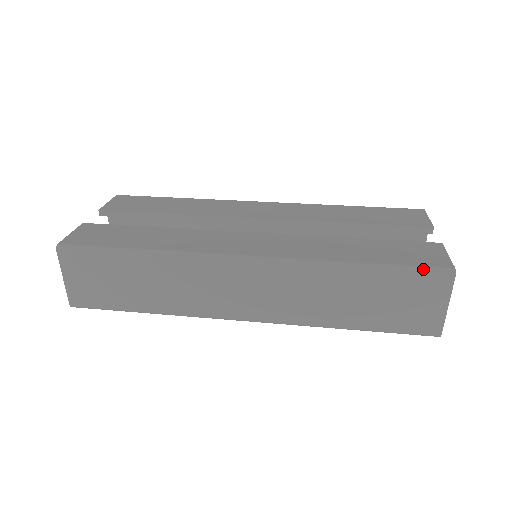
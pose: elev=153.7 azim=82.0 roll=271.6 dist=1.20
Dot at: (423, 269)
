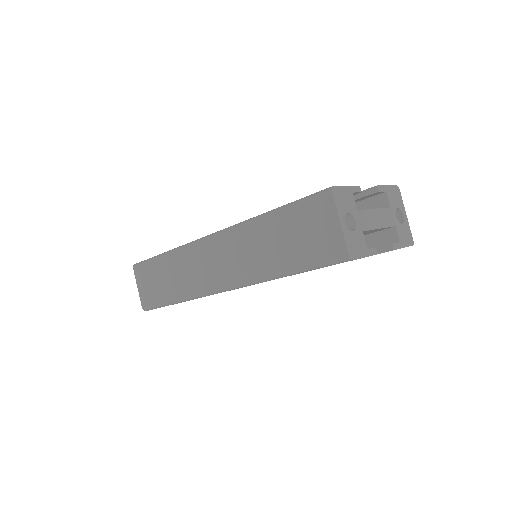
Dot at: (310, 196)
